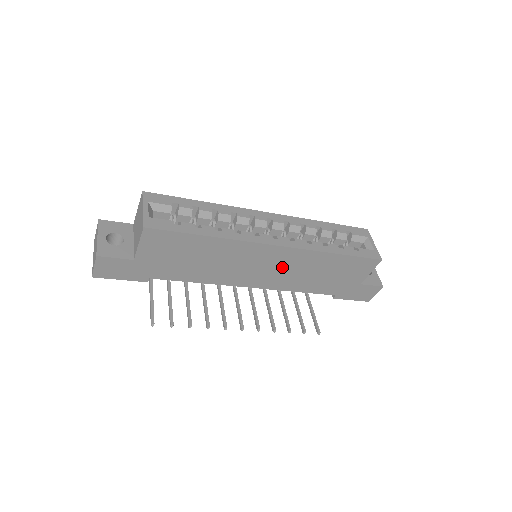
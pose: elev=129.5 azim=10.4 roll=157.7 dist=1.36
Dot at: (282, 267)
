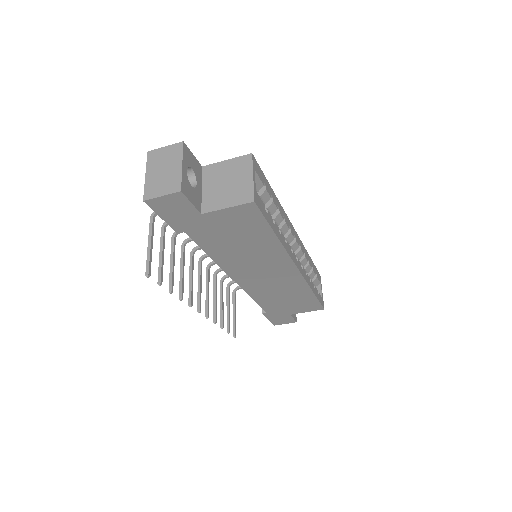
Dot at: (275, 281)
